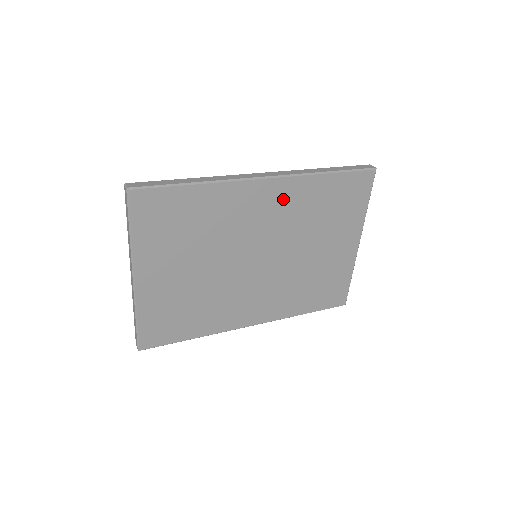
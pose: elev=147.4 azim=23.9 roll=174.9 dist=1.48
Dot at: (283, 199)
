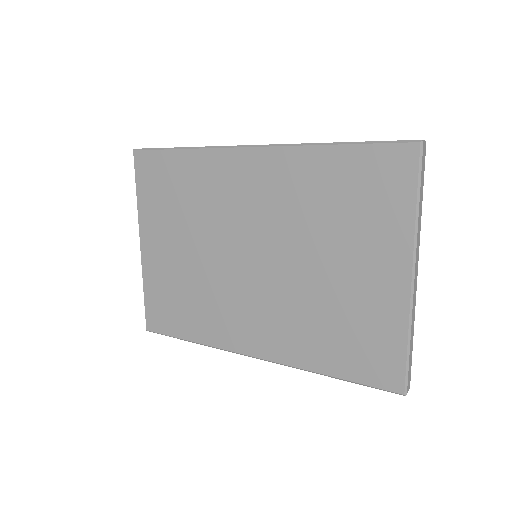
Dot at: (273, 177)
